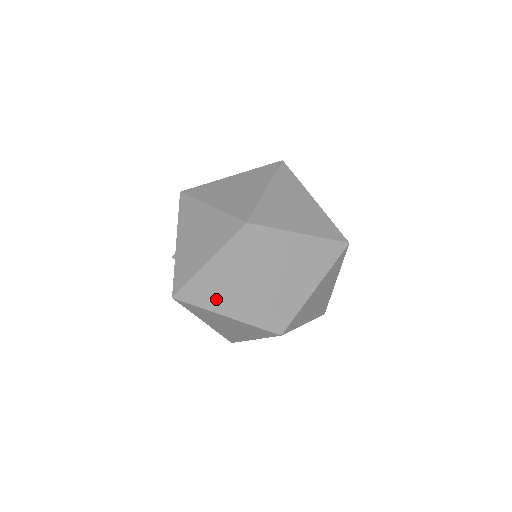
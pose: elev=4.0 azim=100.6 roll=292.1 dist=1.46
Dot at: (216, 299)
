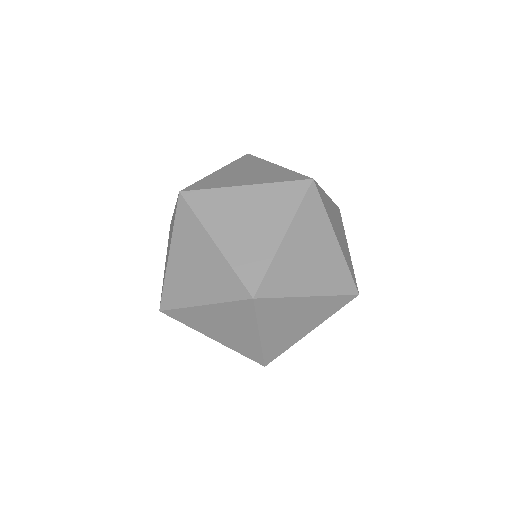
Dot at: (188, 290)
